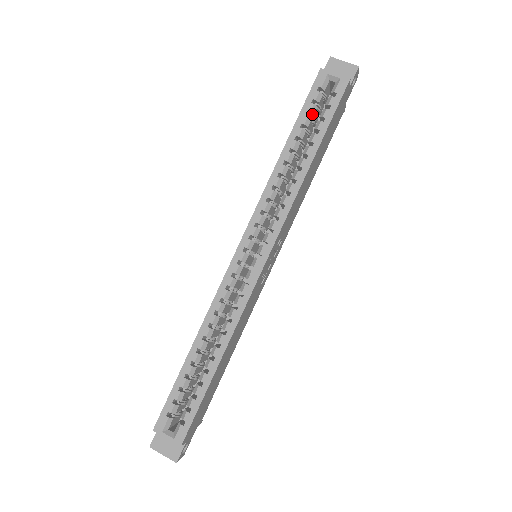
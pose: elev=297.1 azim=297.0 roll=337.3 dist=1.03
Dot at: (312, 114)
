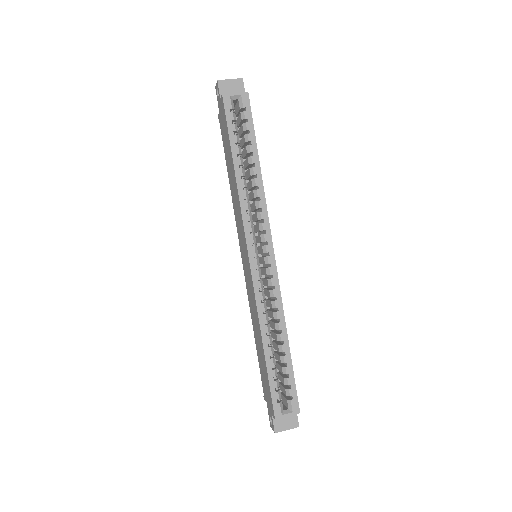
Dot at: (237, 132)
